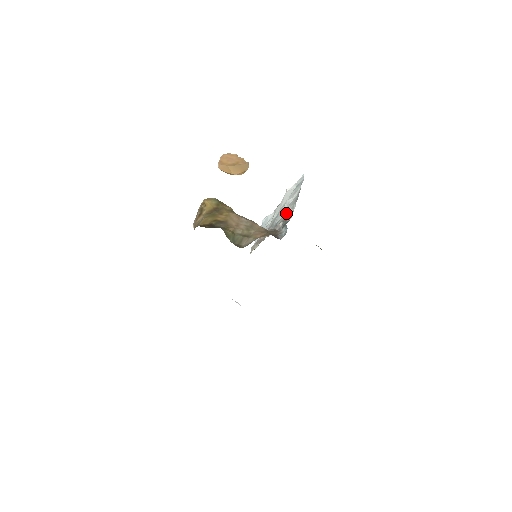
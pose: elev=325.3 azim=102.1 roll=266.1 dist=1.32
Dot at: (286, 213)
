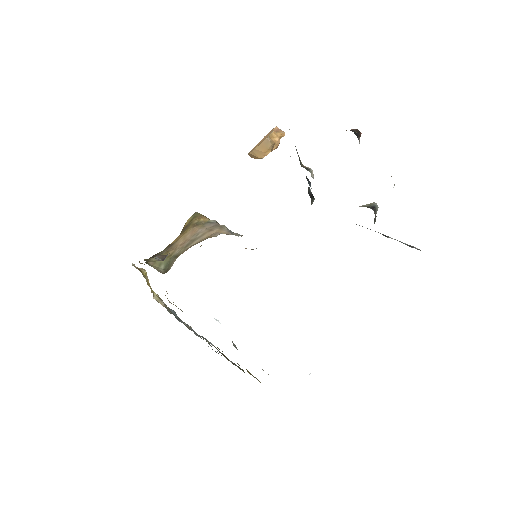
Dot at: occluded
